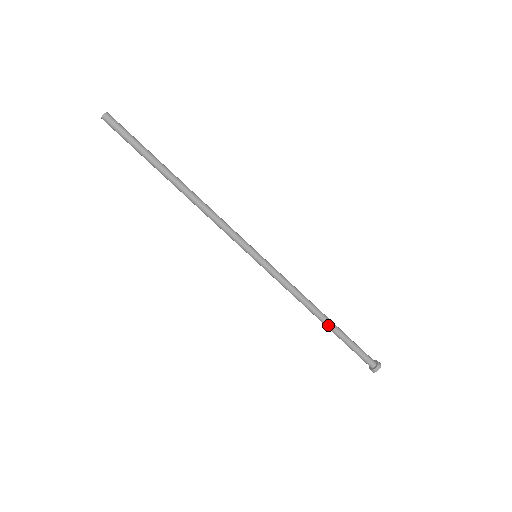
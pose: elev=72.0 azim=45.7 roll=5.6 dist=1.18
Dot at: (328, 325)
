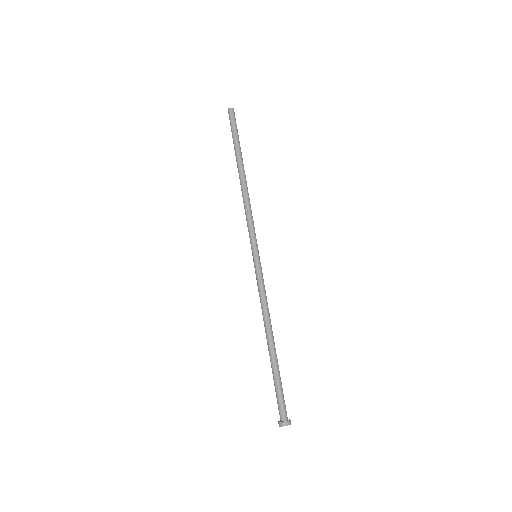
Dot at: (275, 349)
